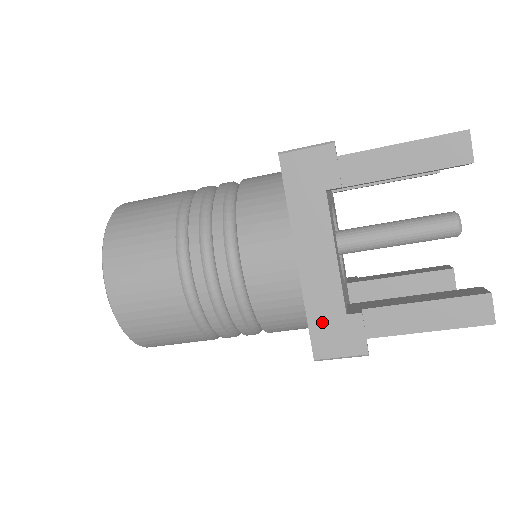
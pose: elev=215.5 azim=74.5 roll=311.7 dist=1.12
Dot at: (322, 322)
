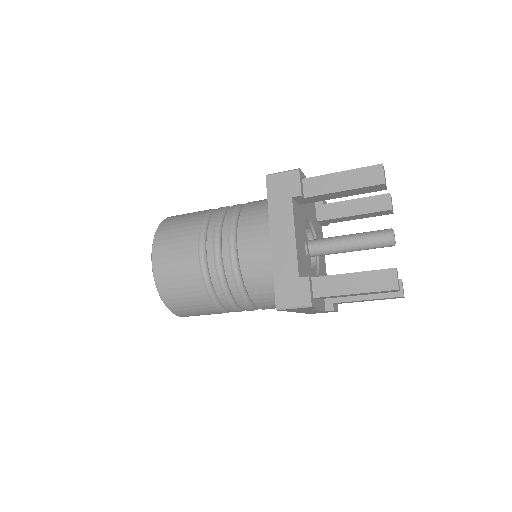
Dot at: occluded
